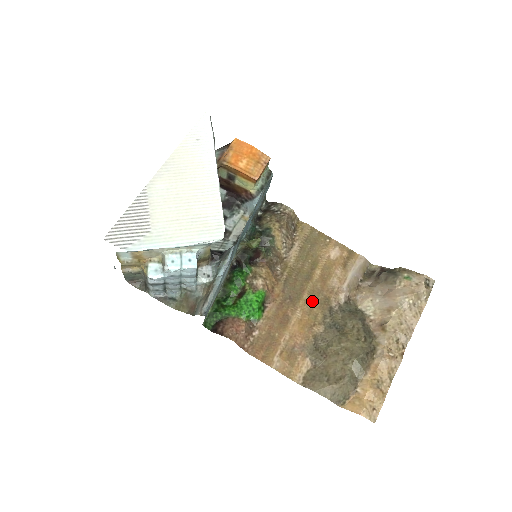
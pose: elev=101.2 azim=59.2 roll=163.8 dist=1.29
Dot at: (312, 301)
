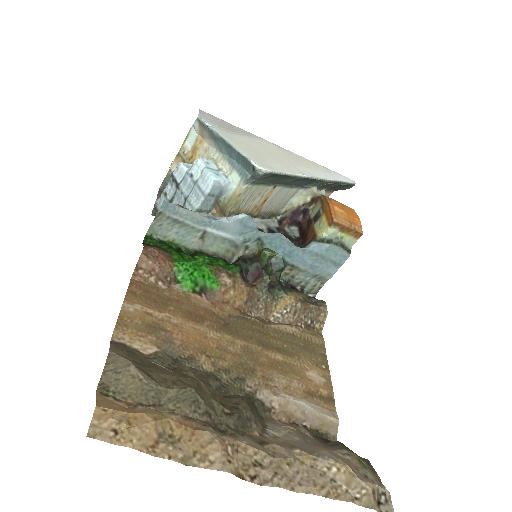
Dot at: (238, 351)
